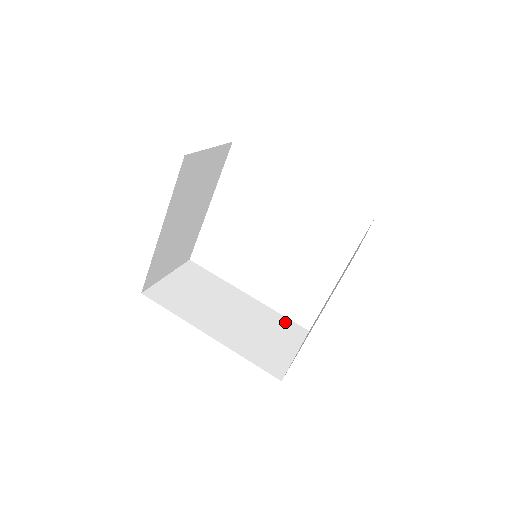
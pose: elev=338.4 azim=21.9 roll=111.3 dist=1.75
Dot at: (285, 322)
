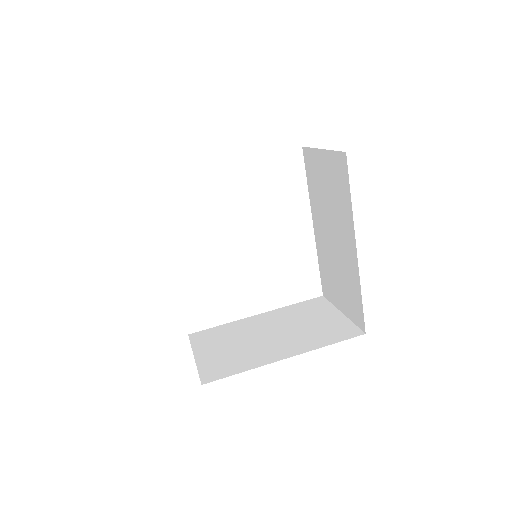
Dot at: occluded
